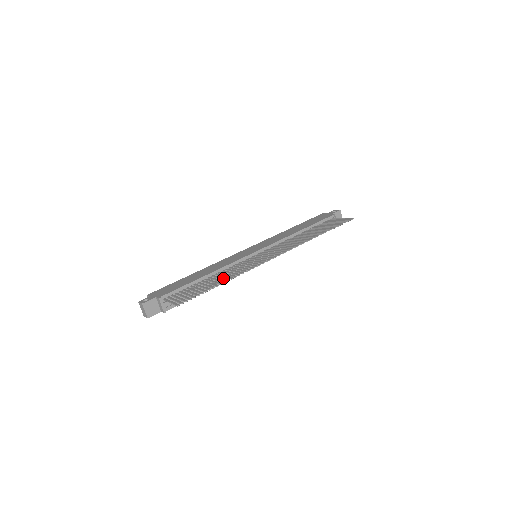
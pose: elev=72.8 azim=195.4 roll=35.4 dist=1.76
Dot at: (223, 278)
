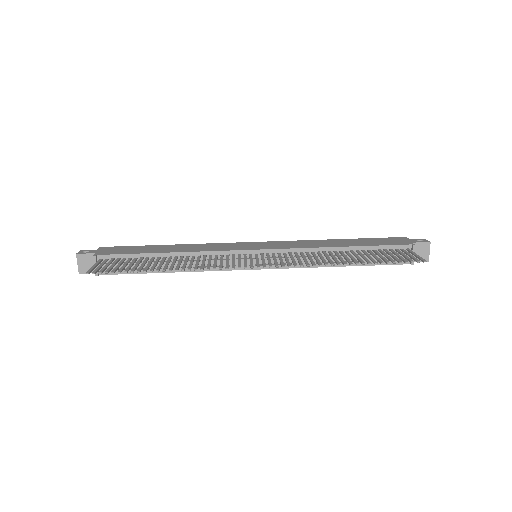
Dot at: (172, 265)
